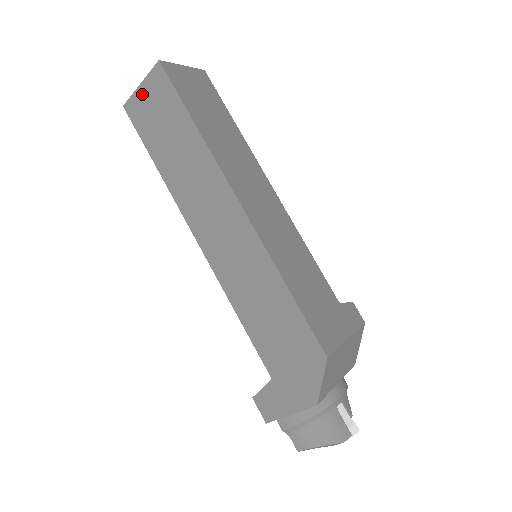
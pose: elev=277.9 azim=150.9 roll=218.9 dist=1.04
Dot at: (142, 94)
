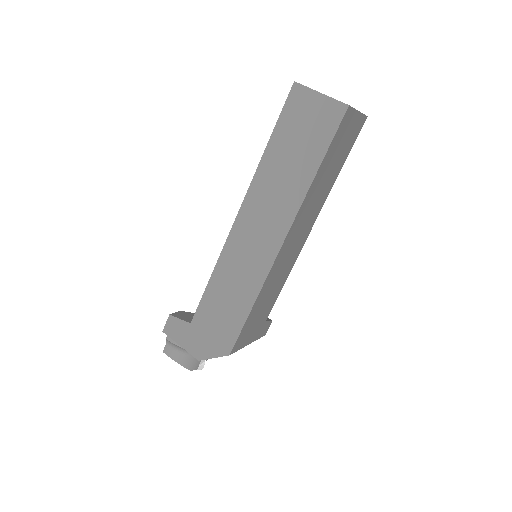
Dot at: (314, 100)
